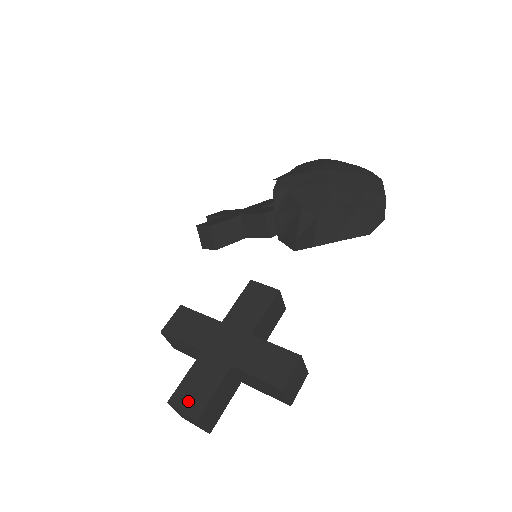
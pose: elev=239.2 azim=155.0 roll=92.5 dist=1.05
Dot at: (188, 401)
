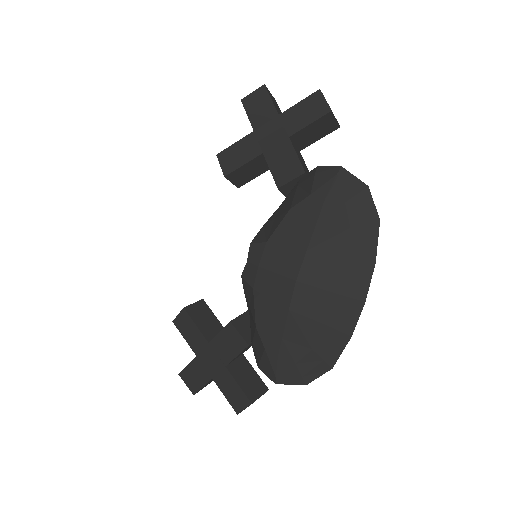
Dot at: (189, 382)
